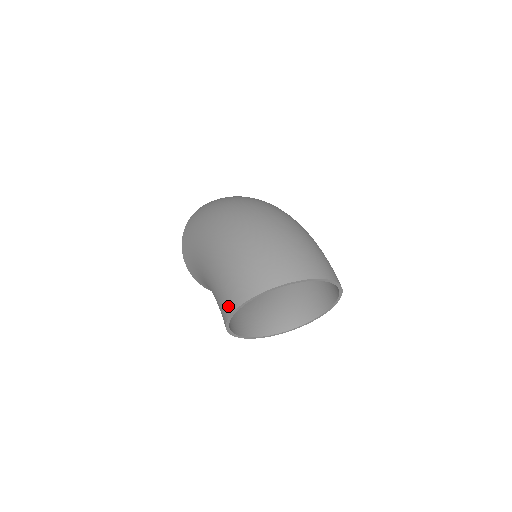
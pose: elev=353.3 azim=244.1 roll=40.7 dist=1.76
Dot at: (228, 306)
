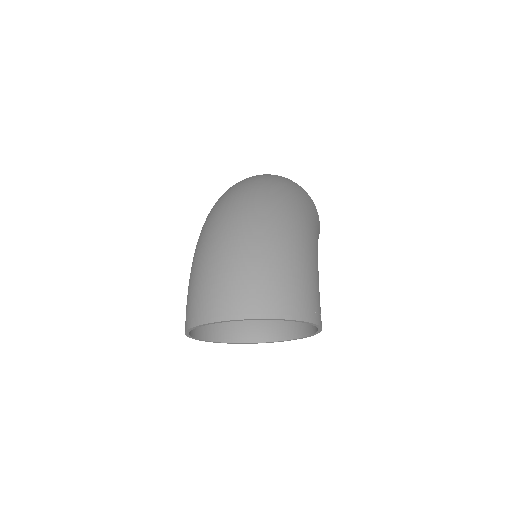
Dot at: occluded
